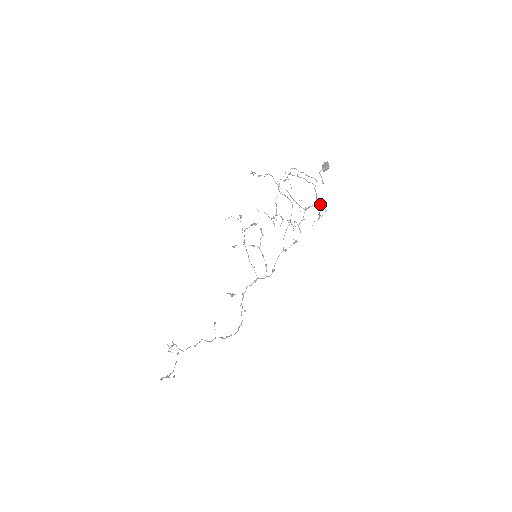
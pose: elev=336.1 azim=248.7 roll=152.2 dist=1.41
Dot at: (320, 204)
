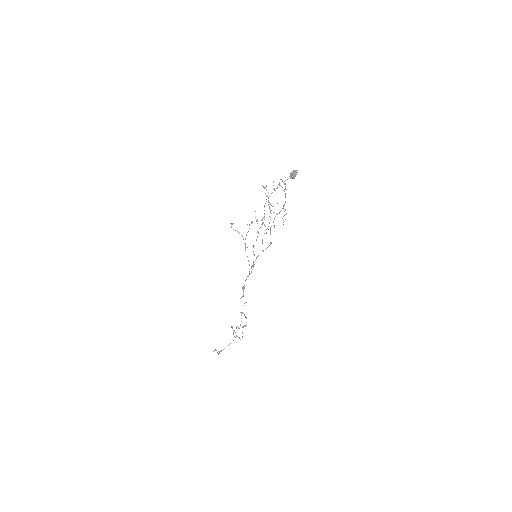
Dot at: (285, 209)
